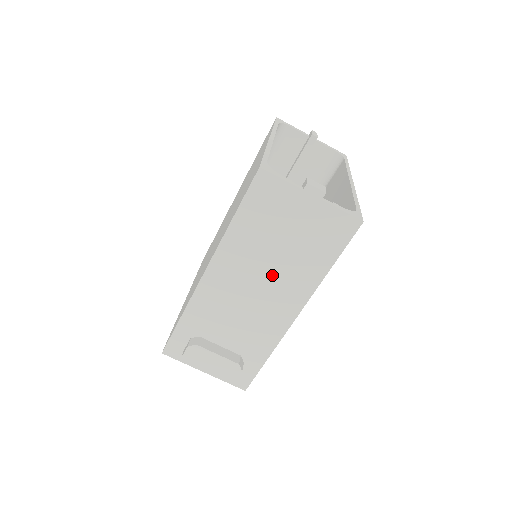
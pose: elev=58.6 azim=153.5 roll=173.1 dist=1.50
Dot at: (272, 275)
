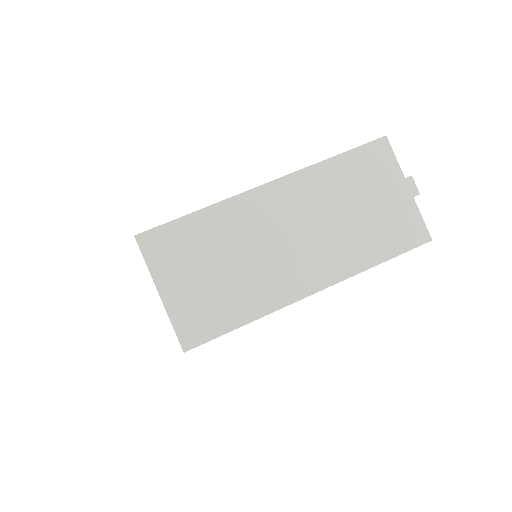
Dot at: (325, 232)
